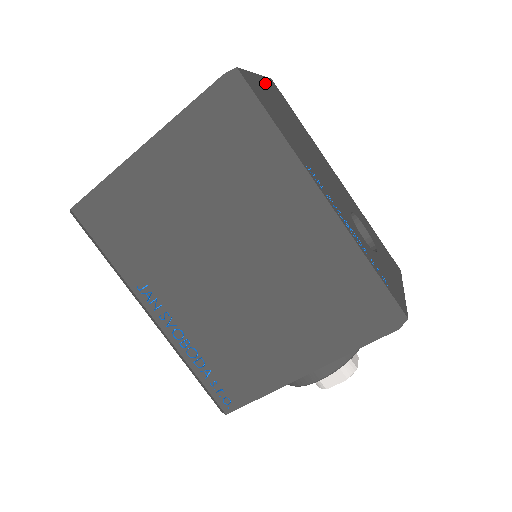
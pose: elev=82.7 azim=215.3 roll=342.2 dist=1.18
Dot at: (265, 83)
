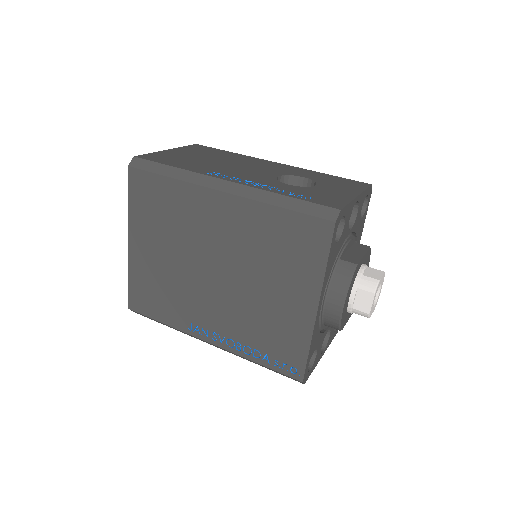
Dot at: (179, 150)
